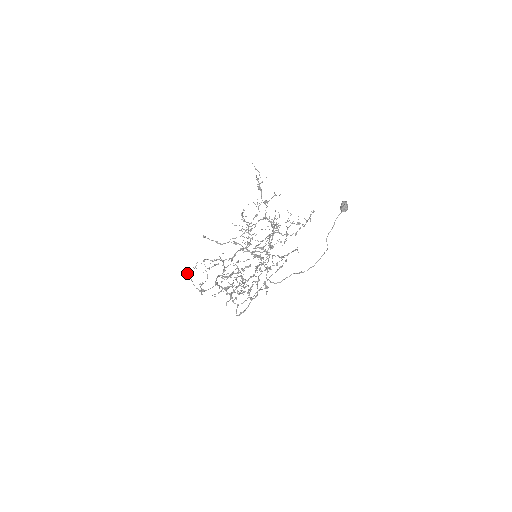
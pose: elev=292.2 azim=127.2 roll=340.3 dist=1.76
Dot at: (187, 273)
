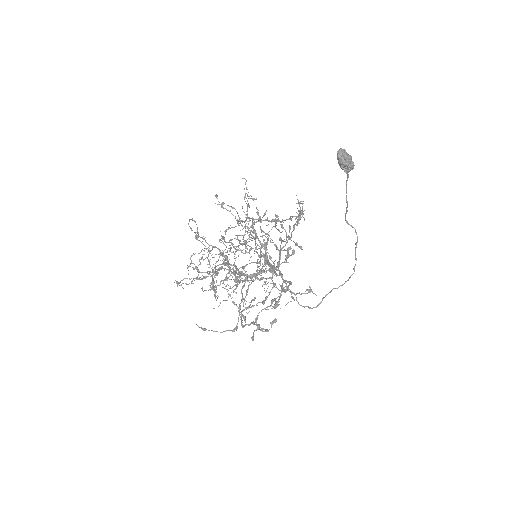
Dot at: (204, 329)
